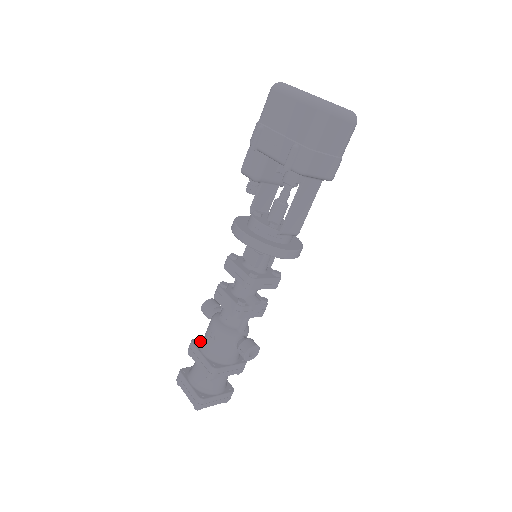
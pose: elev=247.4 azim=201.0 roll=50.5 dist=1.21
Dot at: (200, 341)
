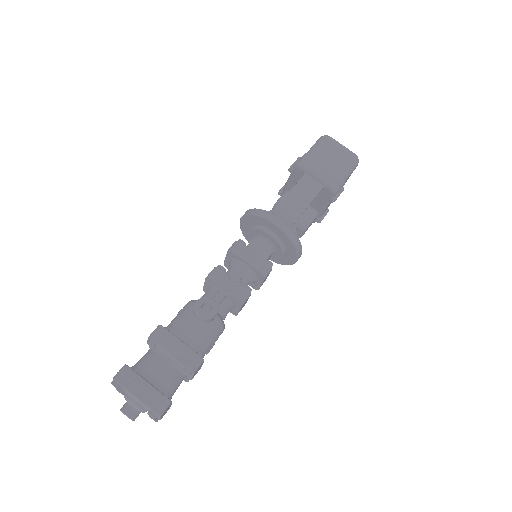
Dot at: occluded
